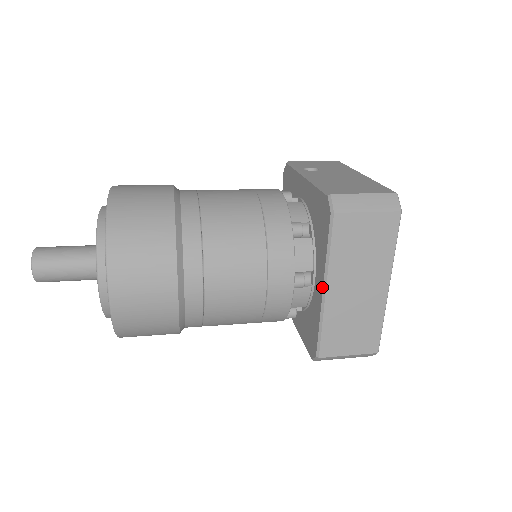
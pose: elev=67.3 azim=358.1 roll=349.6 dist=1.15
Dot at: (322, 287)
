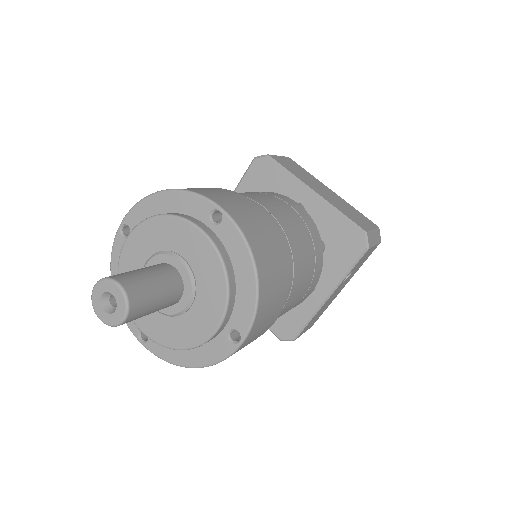
Dot at: (311, 193)
